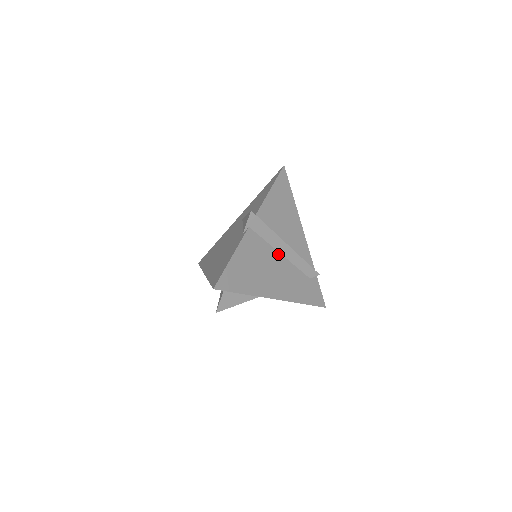
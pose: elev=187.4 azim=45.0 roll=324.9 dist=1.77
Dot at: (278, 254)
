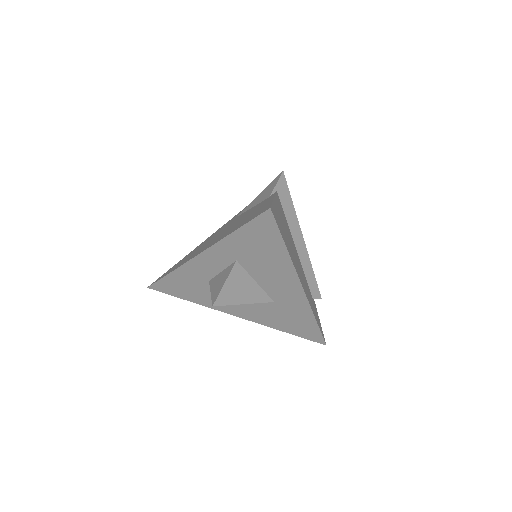
Dot at: (294, 245)
